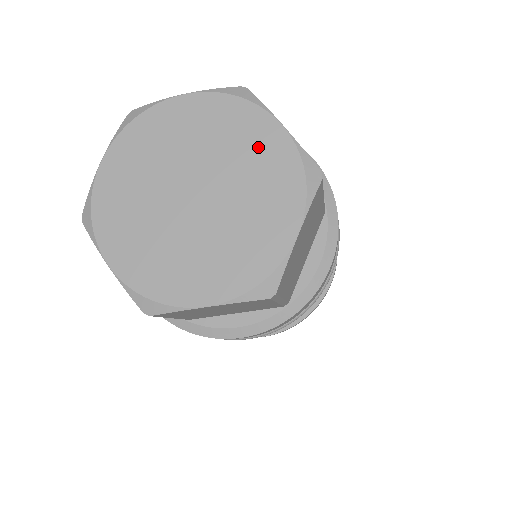
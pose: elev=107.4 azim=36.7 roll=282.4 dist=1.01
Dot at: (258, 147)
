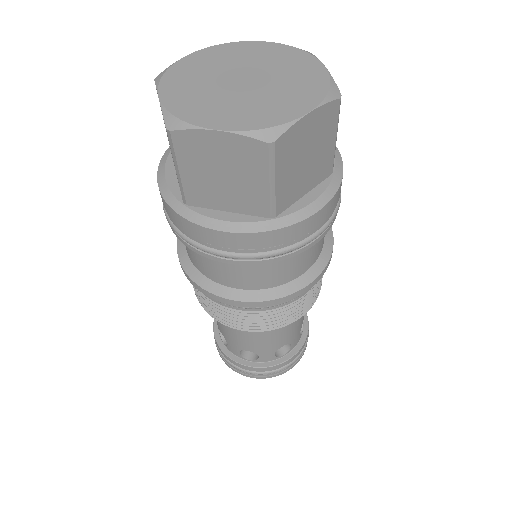
Dot at: (261, 52)
